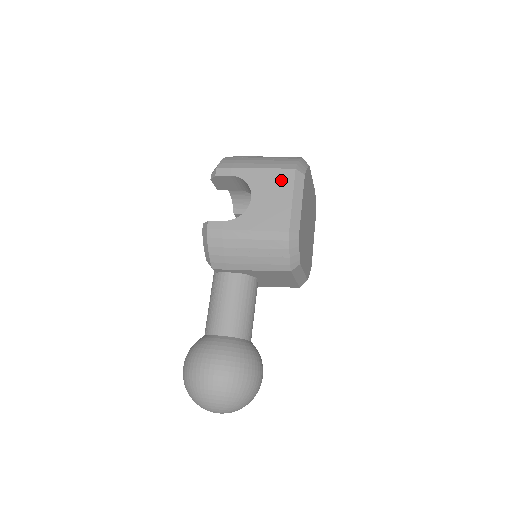
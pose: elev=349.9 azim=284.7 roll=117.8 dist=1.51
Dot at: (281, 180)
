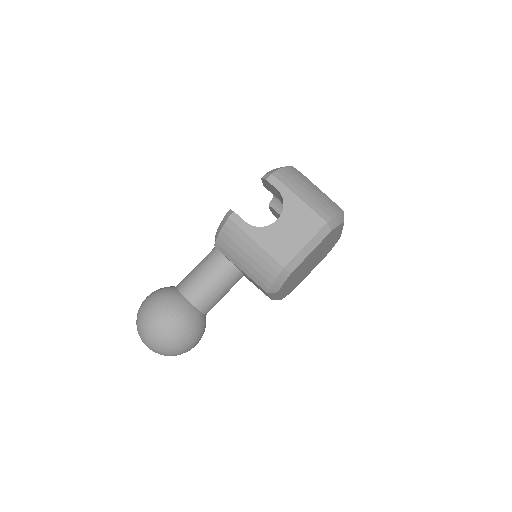
Dot at: (310, 223)
